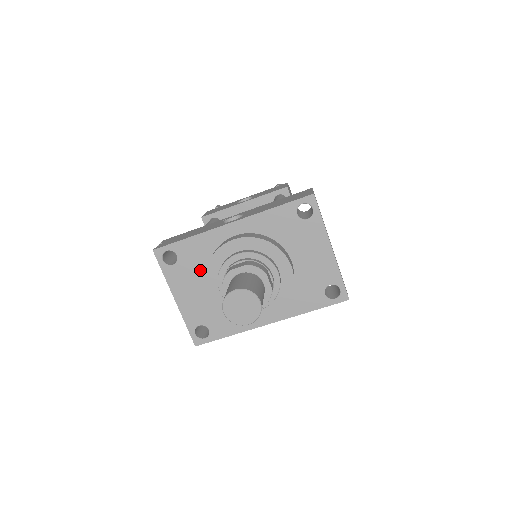
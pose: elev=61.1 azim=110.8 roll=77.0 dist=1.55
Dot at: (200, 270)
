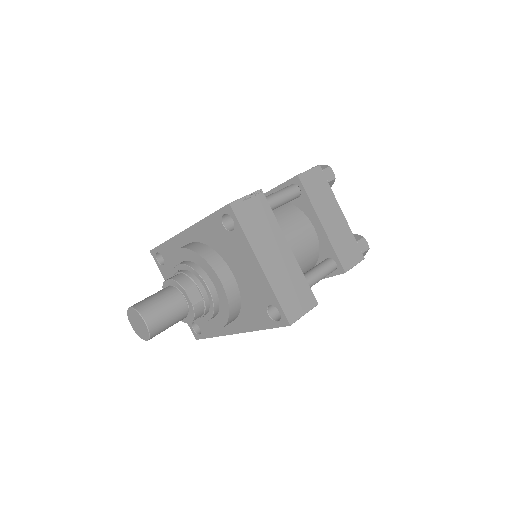
Dot at: occluded
